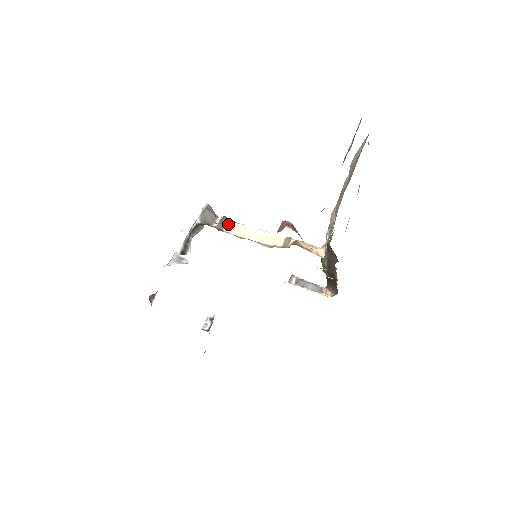
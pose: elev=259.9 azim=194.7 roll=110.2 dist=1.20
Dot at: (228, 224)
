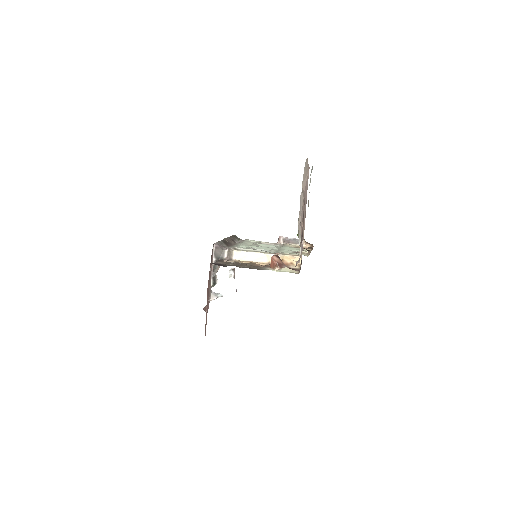
Dot at: (234, 254)
